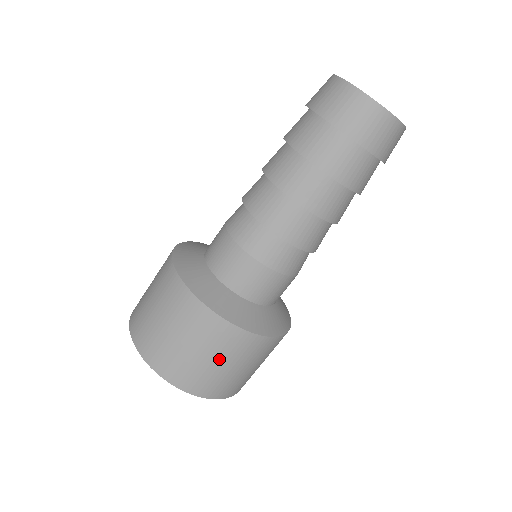
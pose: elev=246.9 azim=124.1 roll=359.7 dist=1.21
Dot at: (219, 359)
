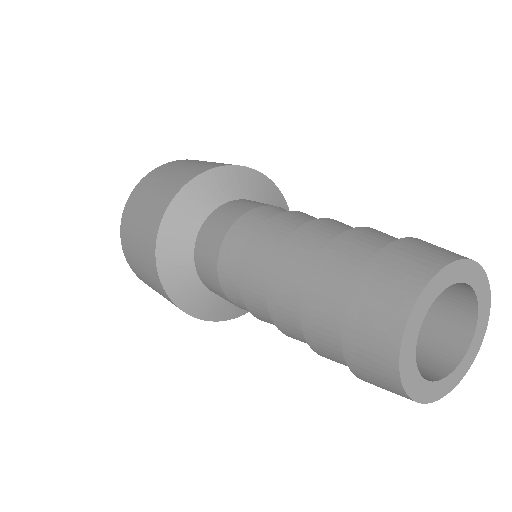
Dot at: (159, 293)
